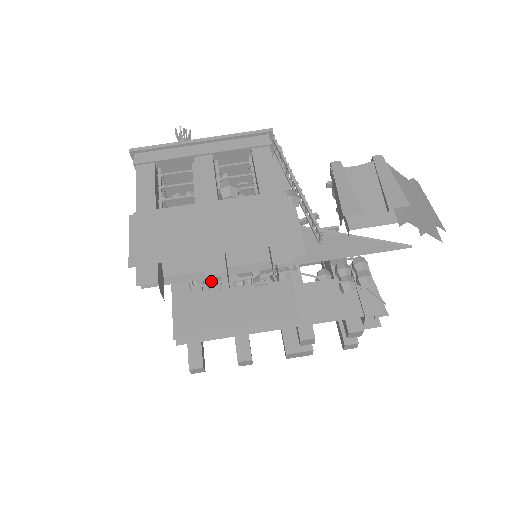
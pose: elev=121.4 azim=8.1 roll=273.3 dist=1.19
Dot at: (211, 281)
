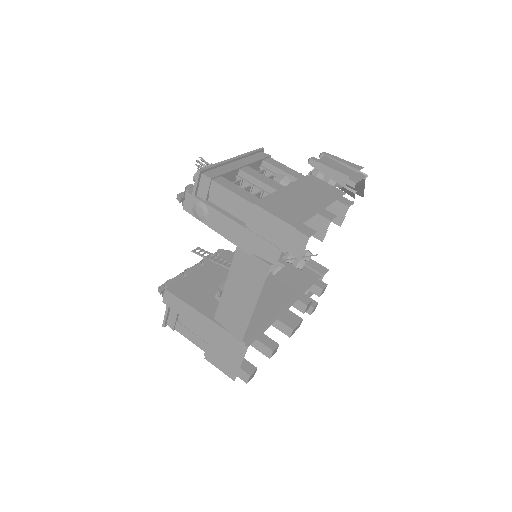
Dot at: occluded
